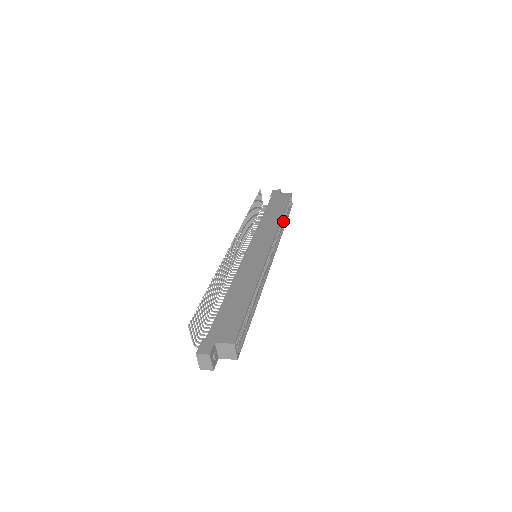
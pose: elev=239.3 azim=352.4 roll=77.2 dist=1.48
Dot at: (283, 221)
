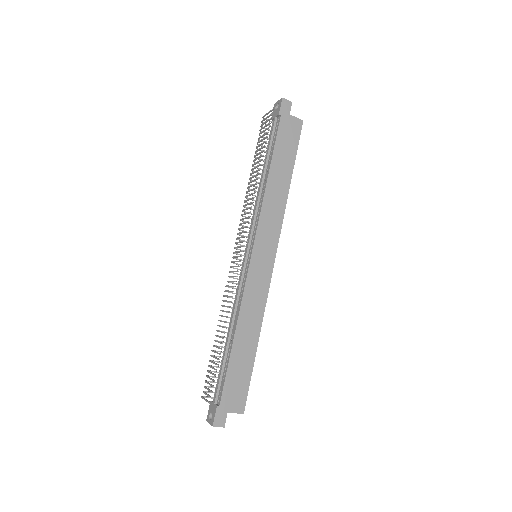
Dot at: occluded
